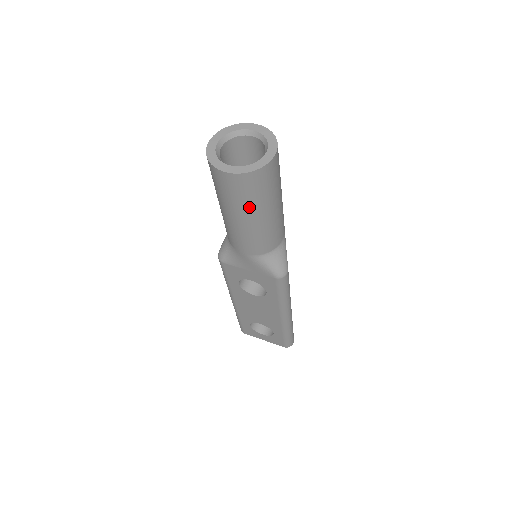
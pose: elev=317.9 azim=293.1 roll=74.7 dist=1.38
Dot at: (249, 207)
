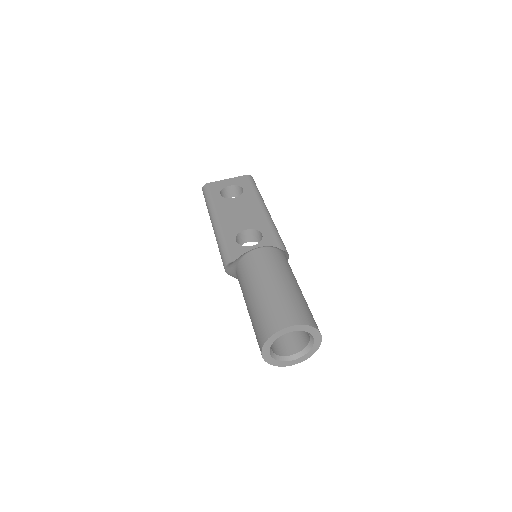
Dot at: occluded
